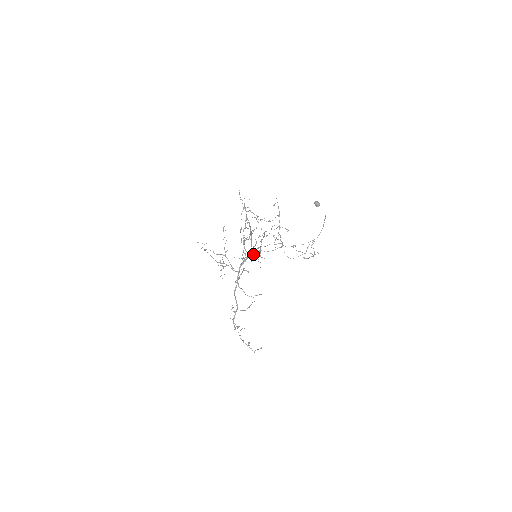
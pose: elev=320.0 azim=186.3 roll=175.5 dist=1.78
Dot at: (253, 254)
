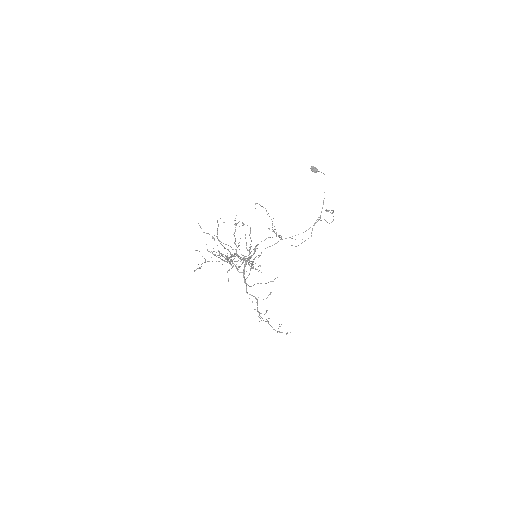
Dot at: occluded
